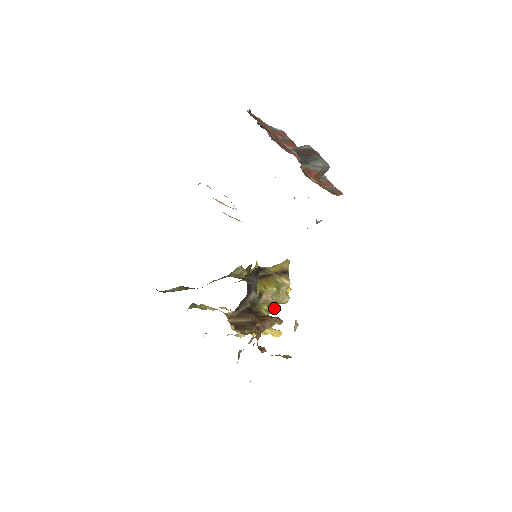
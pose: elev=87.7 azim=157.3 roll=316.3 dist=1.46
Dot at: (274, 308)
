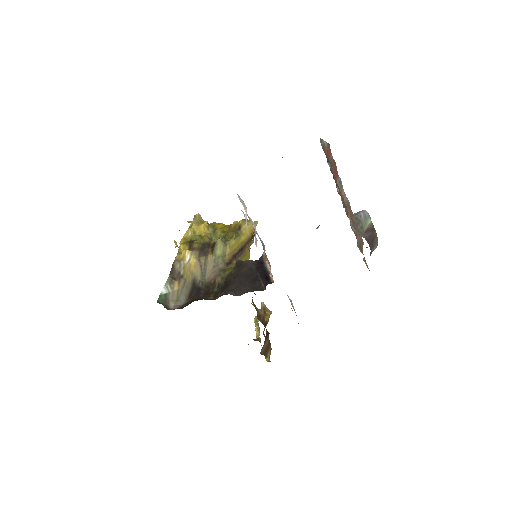
Dot at: occluded
